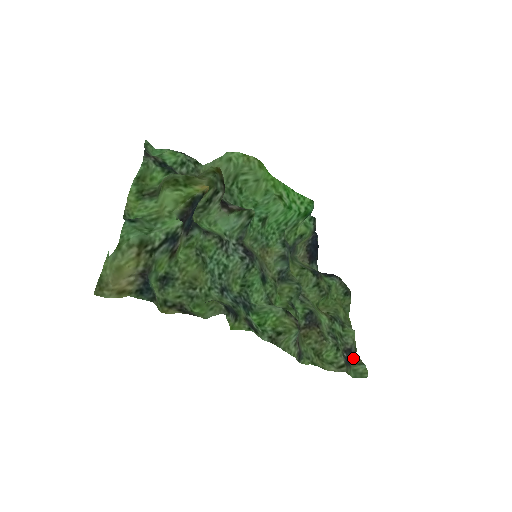
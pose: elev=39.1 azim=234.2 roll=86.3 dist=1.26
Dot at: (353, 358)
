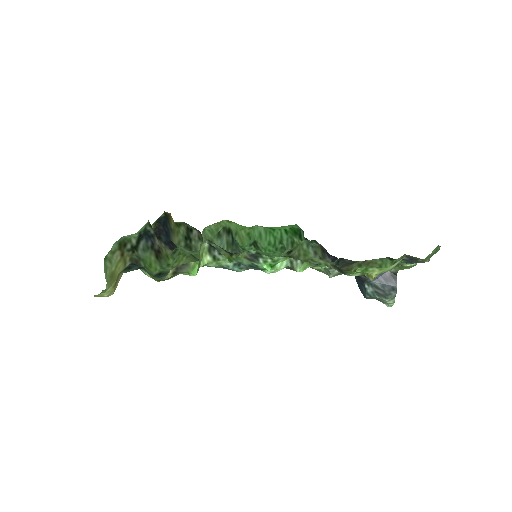
Dot at: occluded
